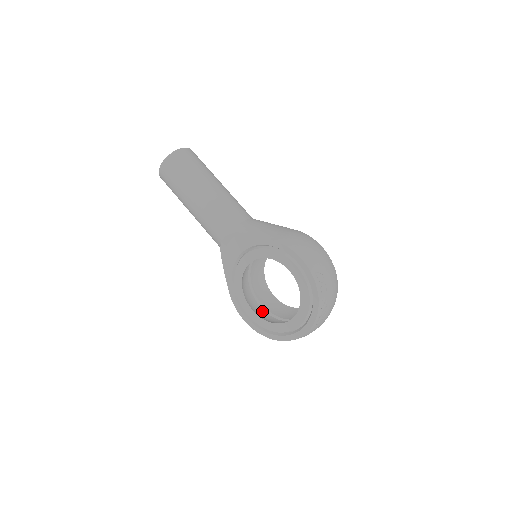
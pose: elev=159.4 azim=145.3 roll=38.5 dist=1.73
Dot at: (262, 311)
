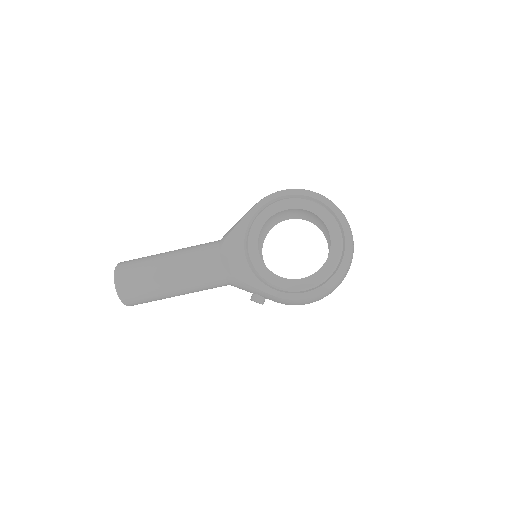
Dot at: occluded
